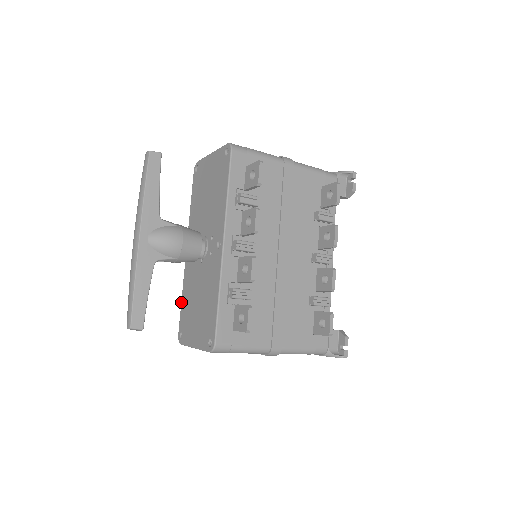
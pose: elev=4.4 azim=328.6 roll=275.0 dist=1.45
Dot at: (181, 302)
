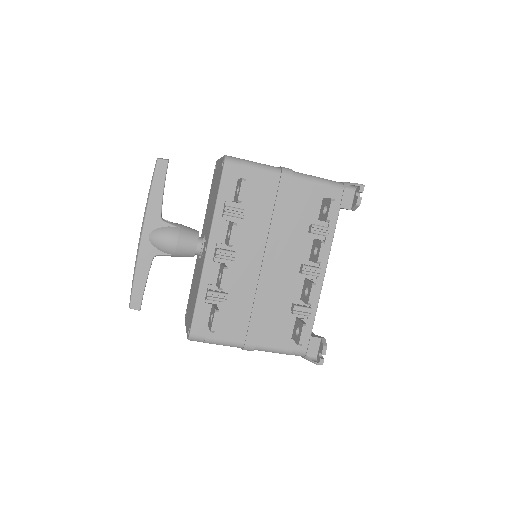
Dot at: (191, 285)
